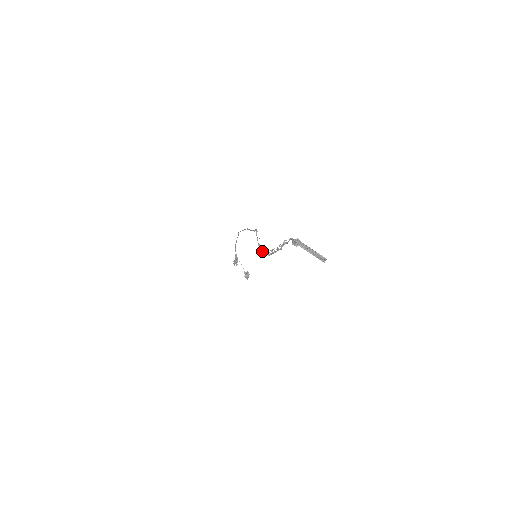
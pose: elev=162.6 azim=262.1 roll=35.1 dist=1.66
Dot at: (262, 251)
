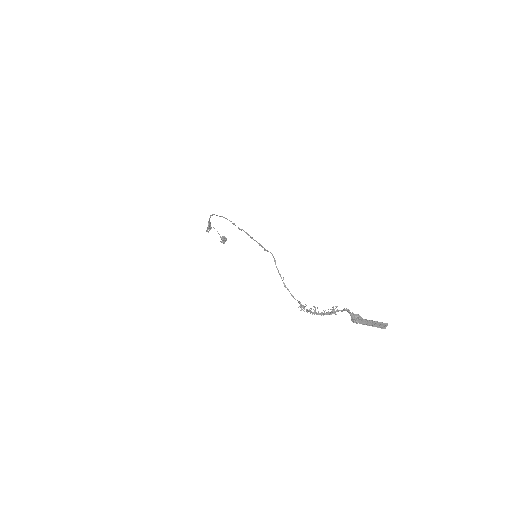
Dot at: (294, 298)
